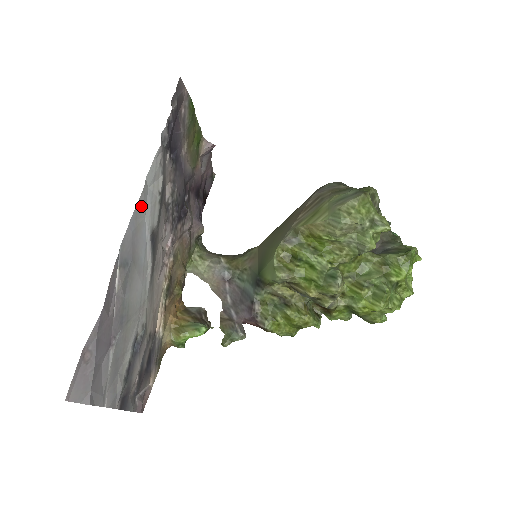
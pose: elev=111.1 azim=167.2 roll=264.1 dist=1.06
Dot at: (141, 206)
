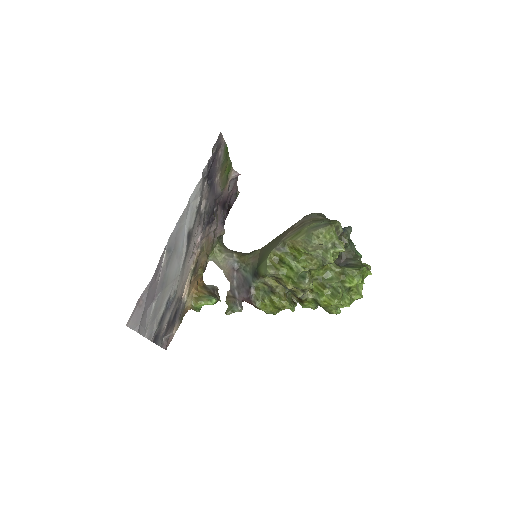
Dot at: (184, 215)
